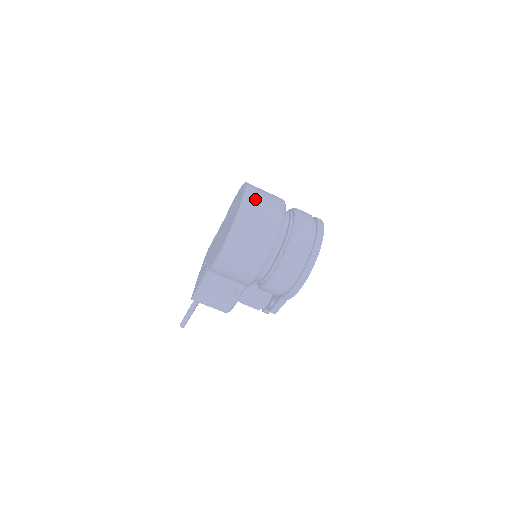
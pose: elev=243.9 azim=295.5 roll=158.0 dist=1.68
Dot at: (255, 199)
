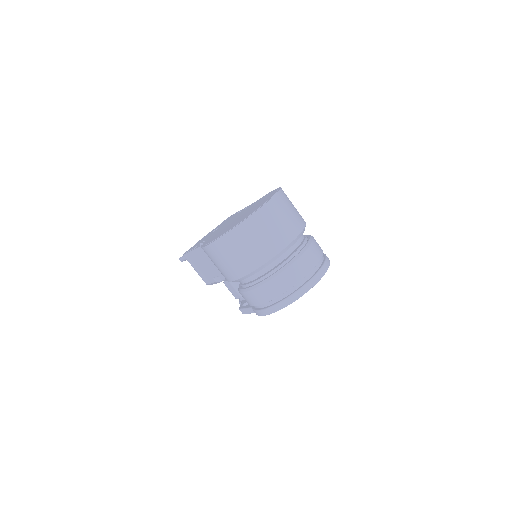
Dot at: (271, 215)
